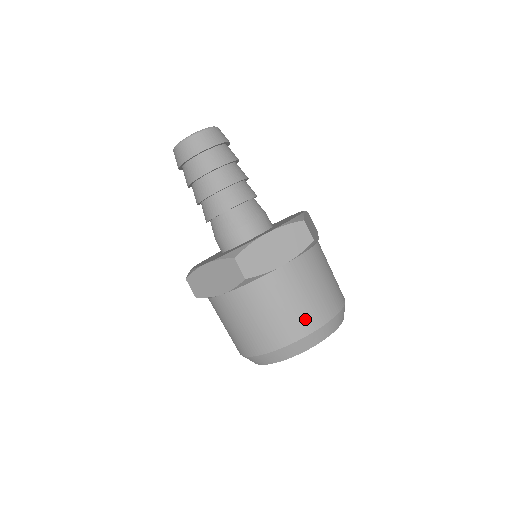
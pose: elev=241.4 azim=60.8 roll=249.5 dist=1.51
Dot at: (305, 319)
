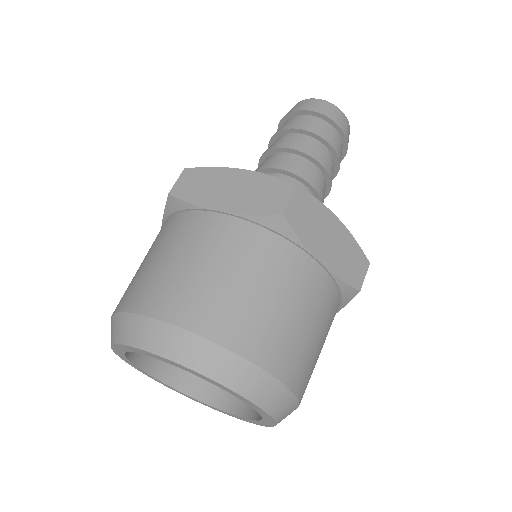
Dot at: (277, 345)
